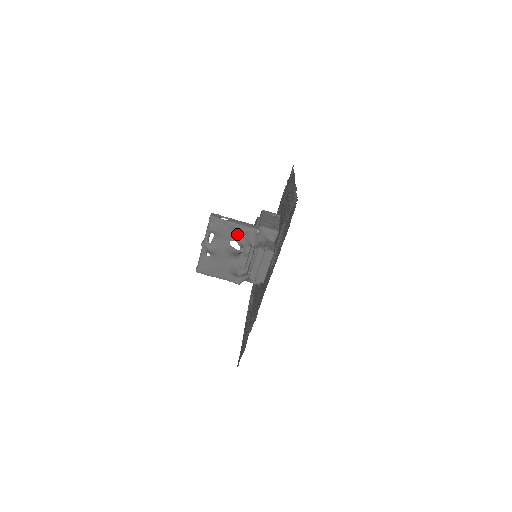
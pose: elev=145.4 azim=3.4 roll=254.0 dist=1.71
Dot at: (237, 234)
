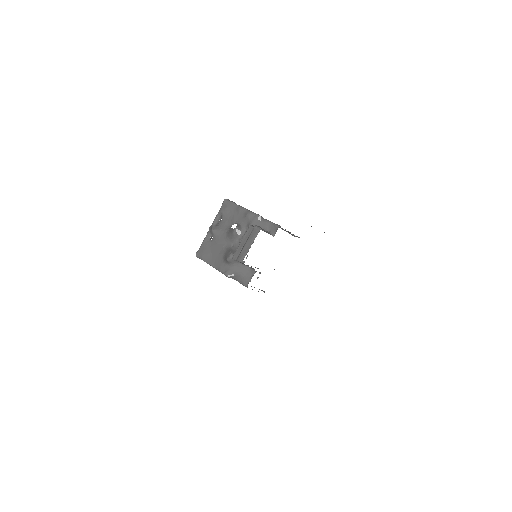
Dot at: (241, 218)
